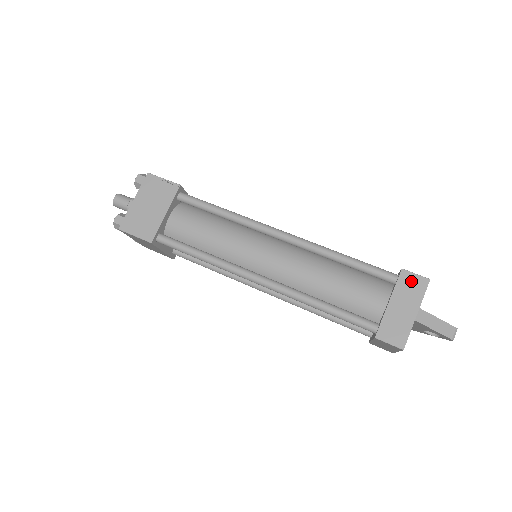
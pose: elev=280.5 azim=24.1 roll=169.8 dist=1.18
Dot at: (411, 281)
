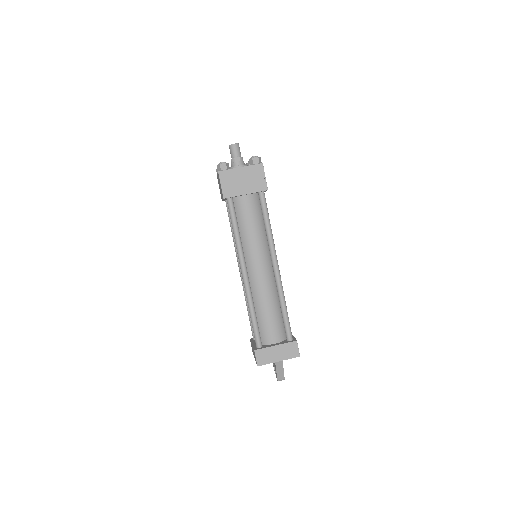
Dot at: (293, 349)
